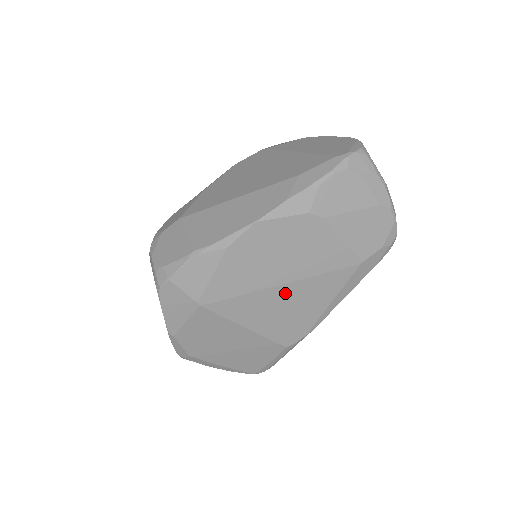
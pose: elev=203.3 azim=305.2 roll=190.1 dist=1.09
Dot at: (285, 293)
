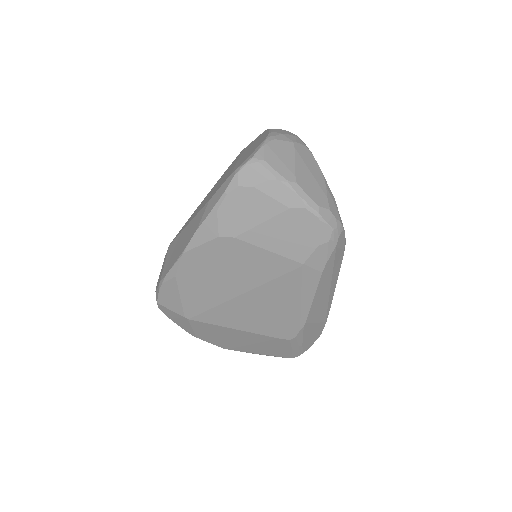
Dot at: (249, 301)
